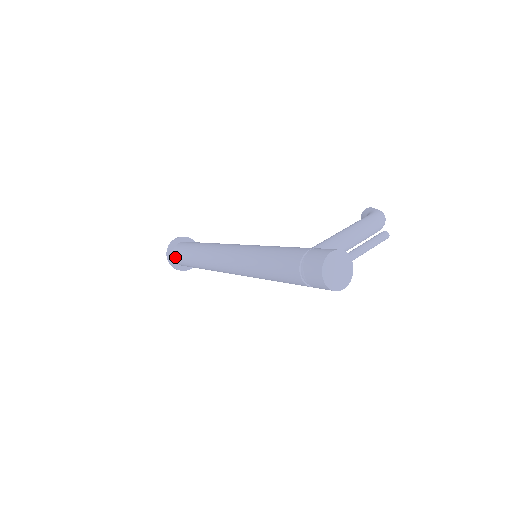
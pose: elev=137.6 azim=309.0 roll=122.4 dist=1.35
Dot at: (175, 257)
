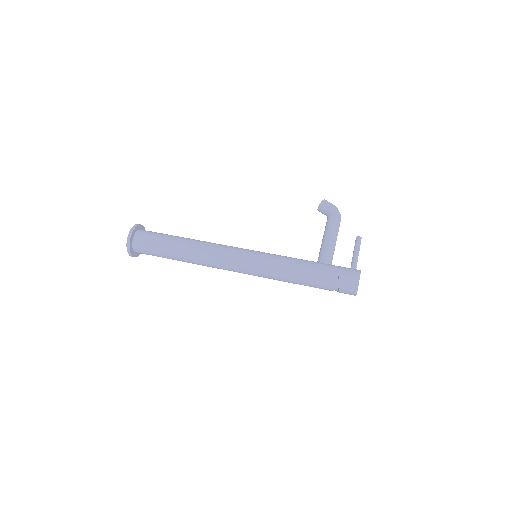
Dot at: (138, 250)
